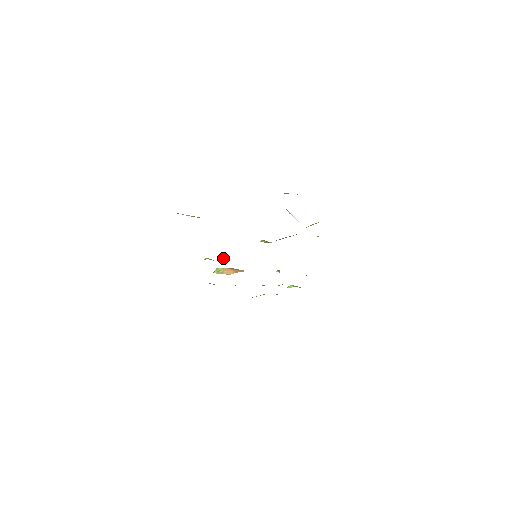
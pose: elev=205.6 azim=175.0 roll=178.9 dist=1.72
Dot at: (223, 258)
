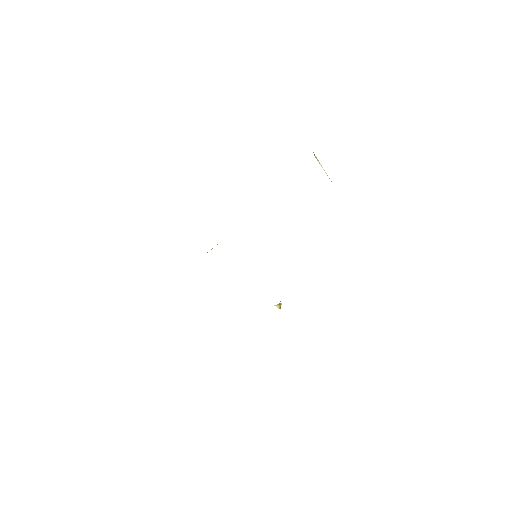
Dot at: (212, 248)
